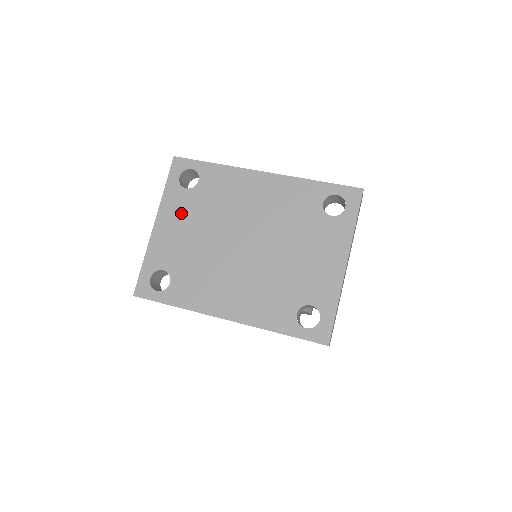
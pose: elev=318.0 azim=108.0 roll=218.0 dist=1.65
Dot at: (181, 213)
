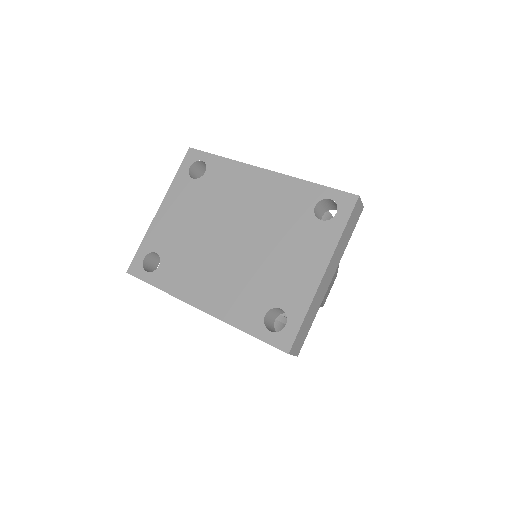
Dot at: (183, 201)
